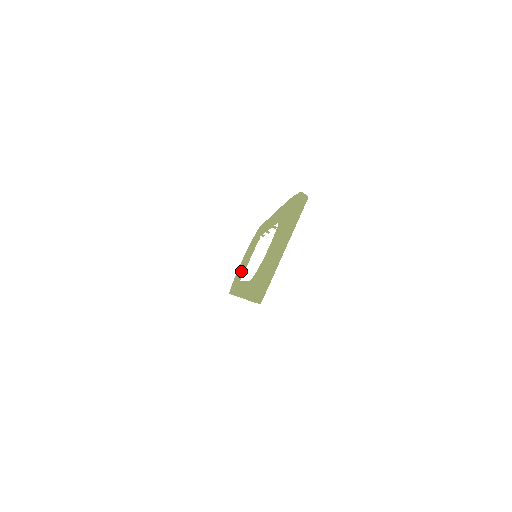
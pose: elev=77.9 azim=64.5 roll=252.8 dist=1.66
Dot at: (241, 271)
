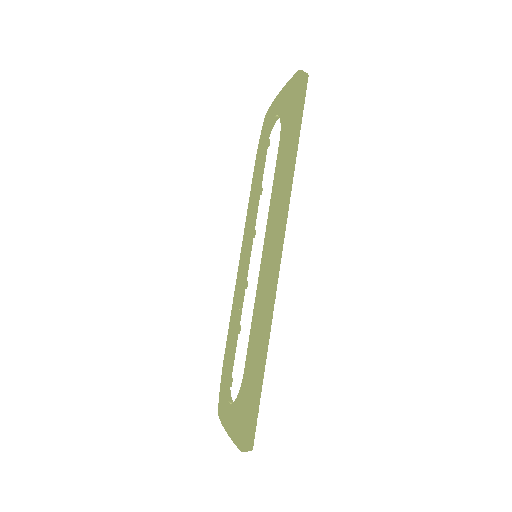
Dot at: occluded
